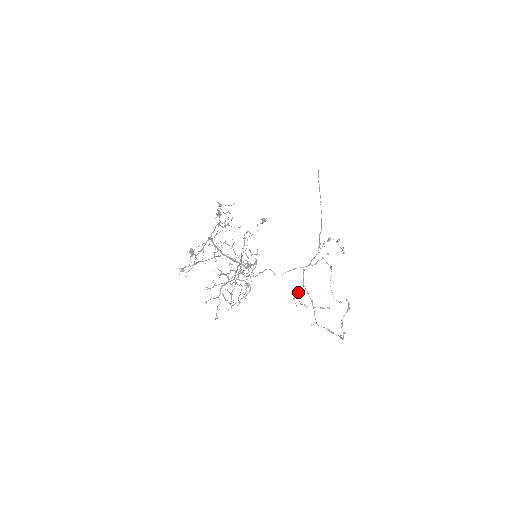
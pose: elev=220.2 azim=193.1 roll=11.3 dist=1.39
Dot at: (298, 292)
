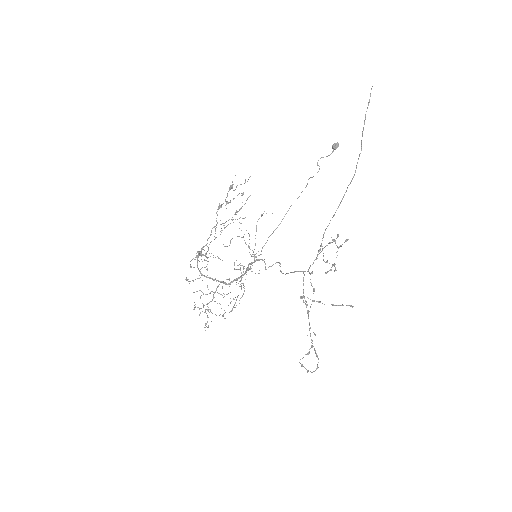
Dot at: occluded
